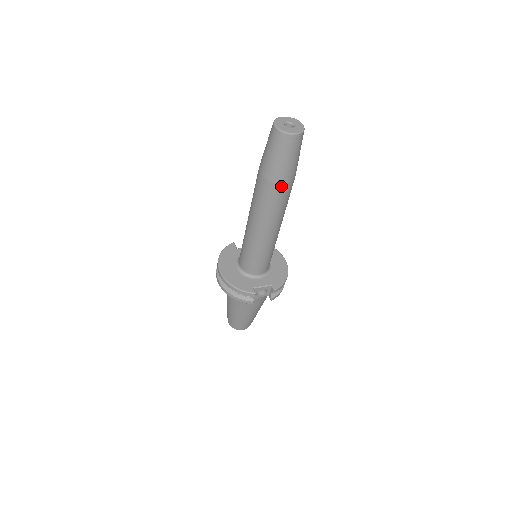
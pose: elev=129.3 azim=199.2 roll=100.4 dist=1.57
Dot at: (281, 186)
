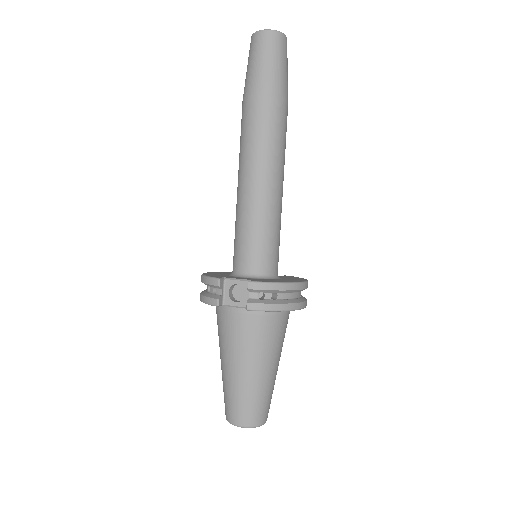
Dot at: (254, 100)
